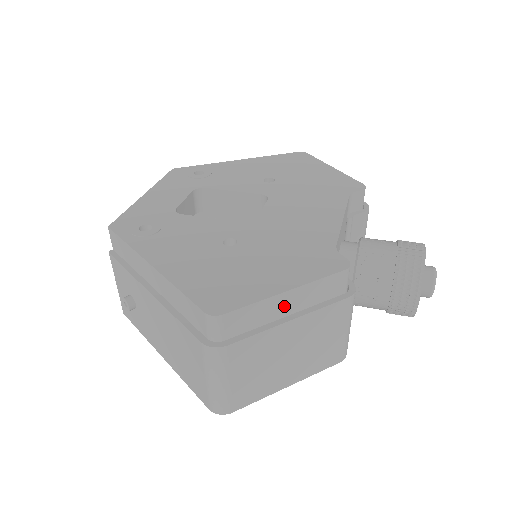
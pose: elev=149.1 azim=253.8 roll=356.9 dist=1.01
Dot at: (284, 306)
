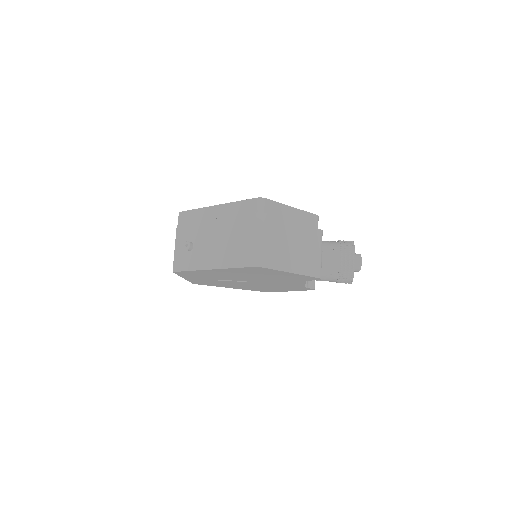
Dot at: (291, 216)
